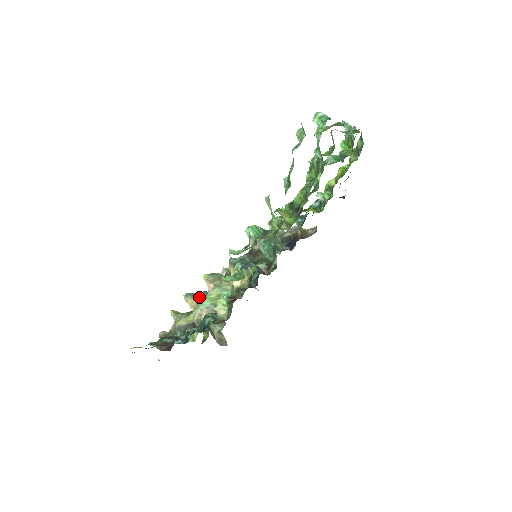
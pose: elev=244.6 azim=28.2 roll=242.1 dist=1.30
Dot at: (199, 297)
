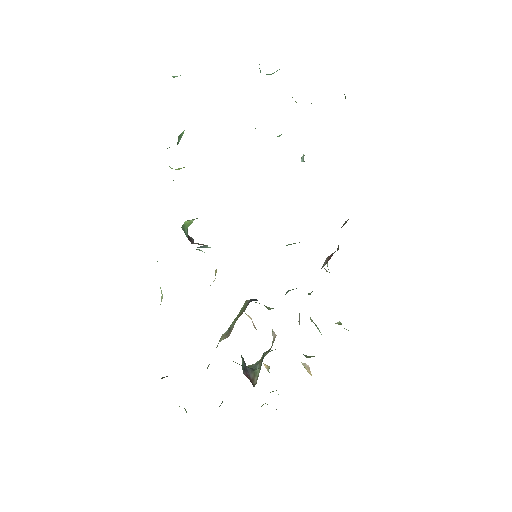
Dot at: occluded
